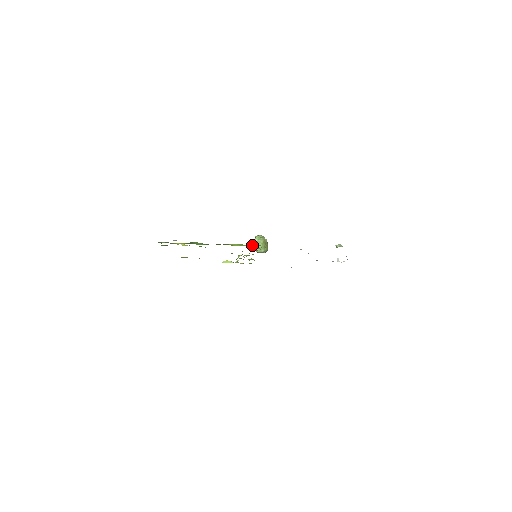
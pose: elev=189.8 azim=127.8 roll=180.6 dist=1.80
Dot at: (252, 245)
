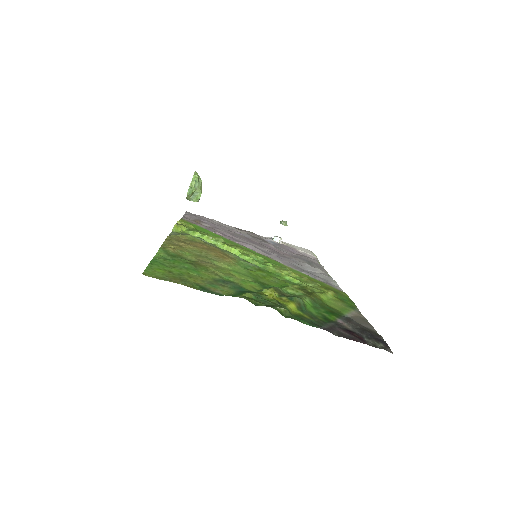
Dot at: (332, 295)
